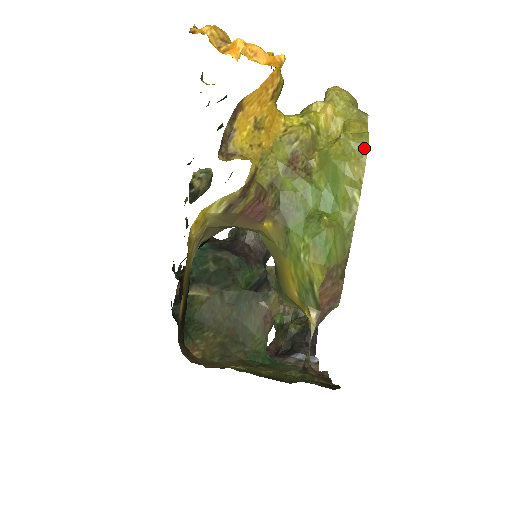
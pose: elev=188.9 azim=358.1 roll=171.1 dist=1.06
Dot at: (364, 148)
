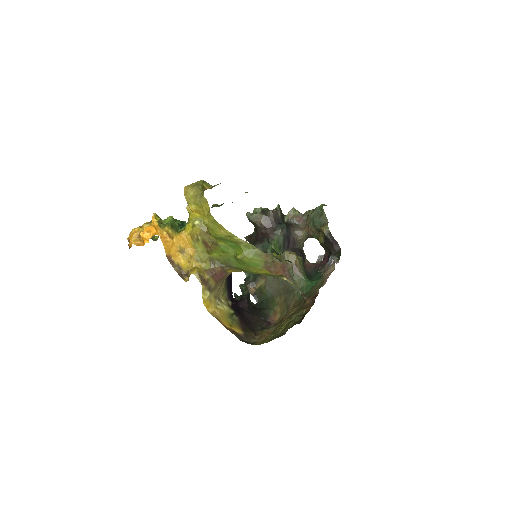
Dot at: (215, 221)
